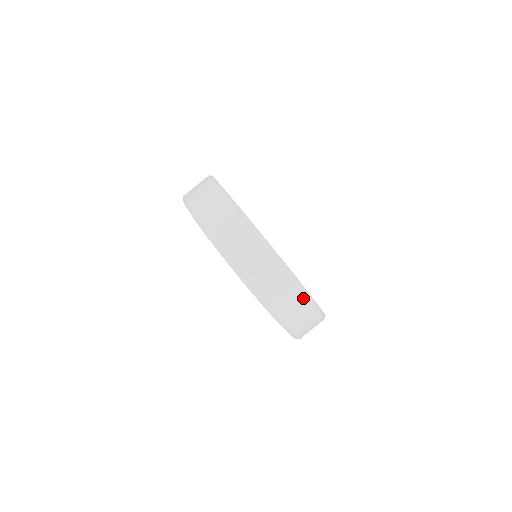
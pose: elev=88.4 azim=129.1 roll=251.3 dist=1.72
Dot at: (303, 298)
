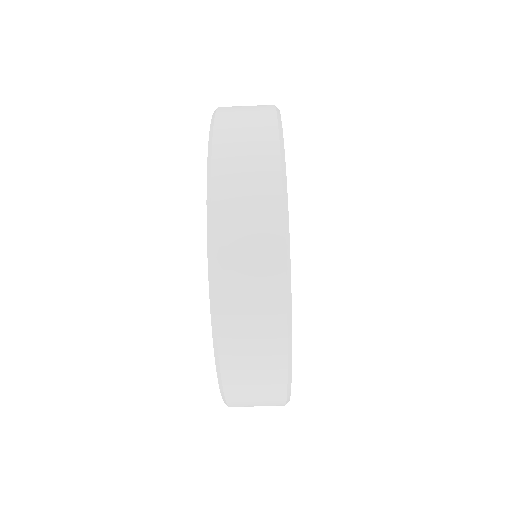
Dot at: occluded
